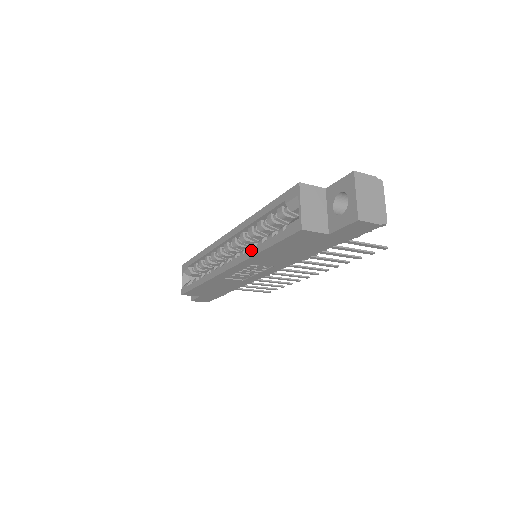
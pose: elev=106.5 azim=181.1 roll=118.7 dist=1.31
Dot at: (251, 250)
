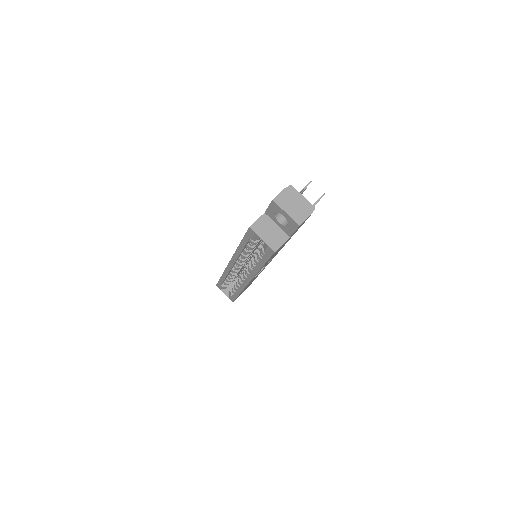
Dot at: (254, 269)
